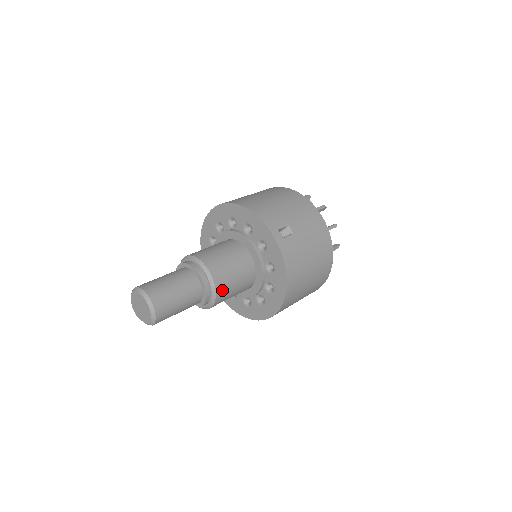
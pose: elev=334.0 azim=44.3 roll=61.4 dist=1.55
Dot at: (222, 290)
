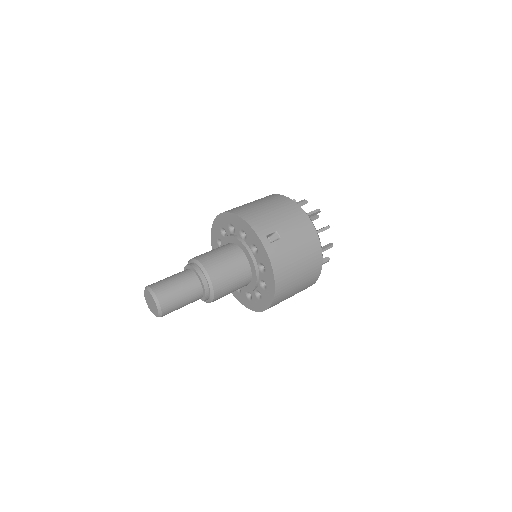
Dot at: (219, 288)
